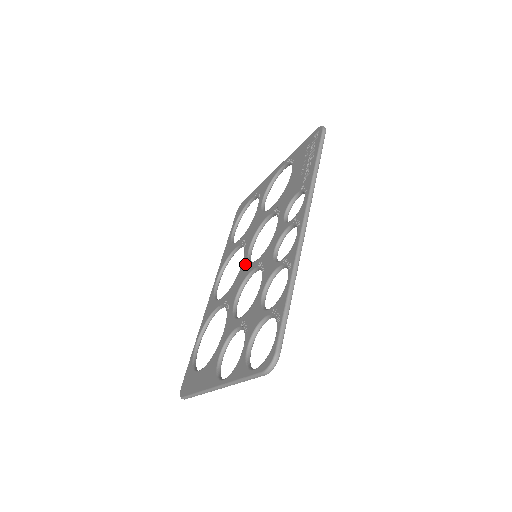
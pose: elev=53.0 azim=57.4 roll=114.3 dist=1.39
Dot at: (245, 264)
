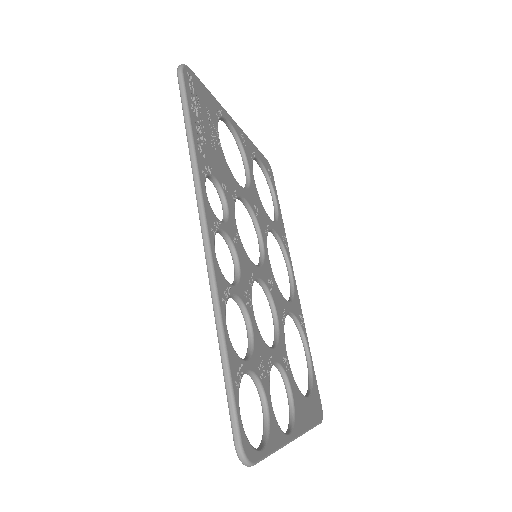
Dot at: occluded
